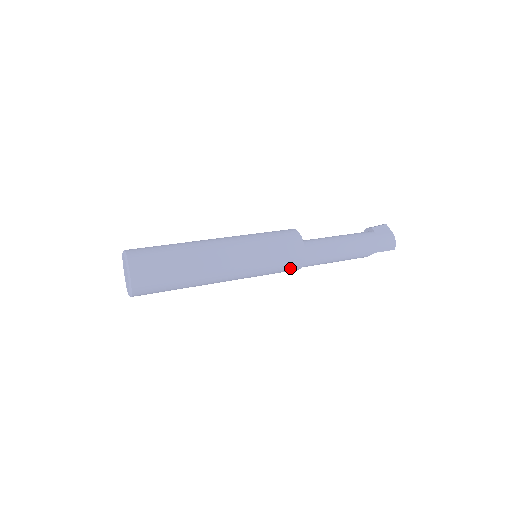
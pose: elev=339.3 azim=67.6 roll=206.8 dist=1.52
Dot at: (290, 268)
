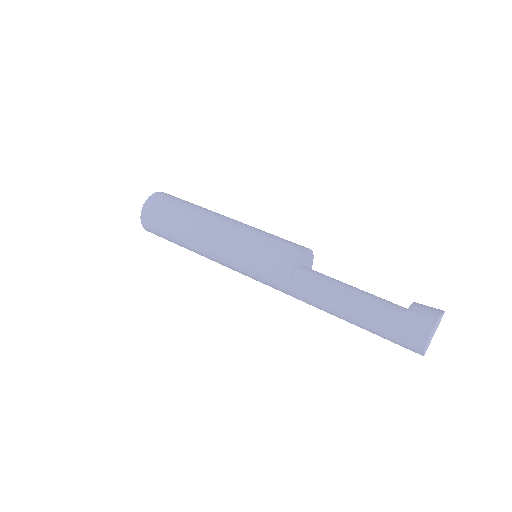
Dot at: occluded
